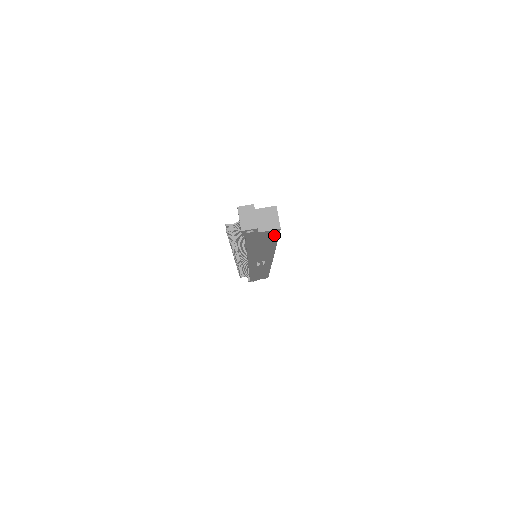
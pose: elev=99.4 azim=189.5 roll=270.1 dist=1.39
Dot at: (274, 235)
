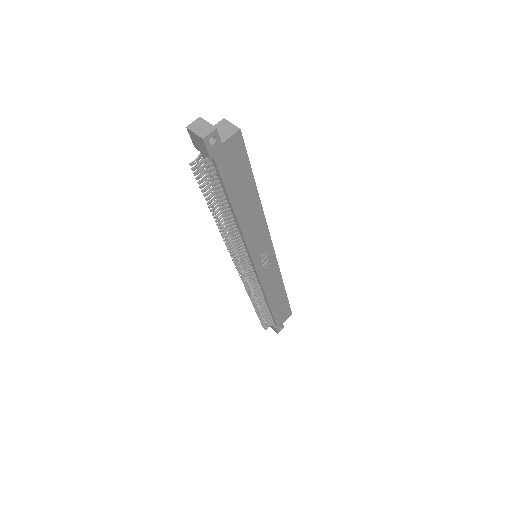
Dot at: (242, 153)
